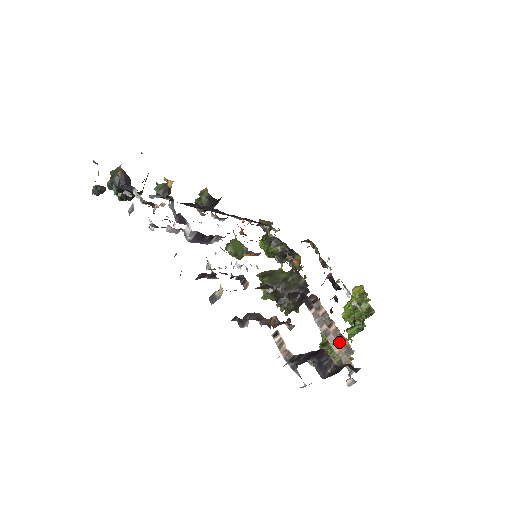
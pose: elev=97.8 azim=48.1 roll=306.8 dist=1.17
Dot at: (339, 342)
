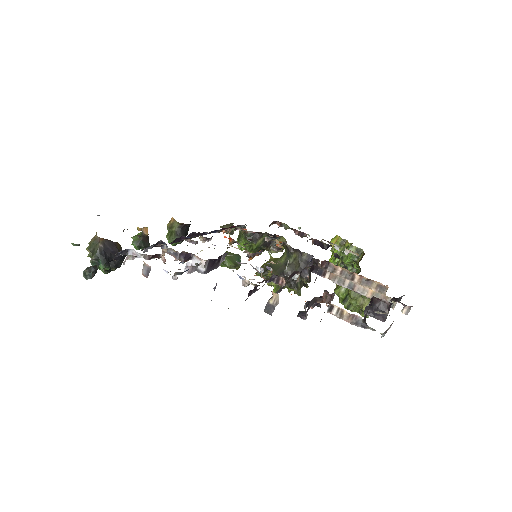
Dot at: (369, 287)
